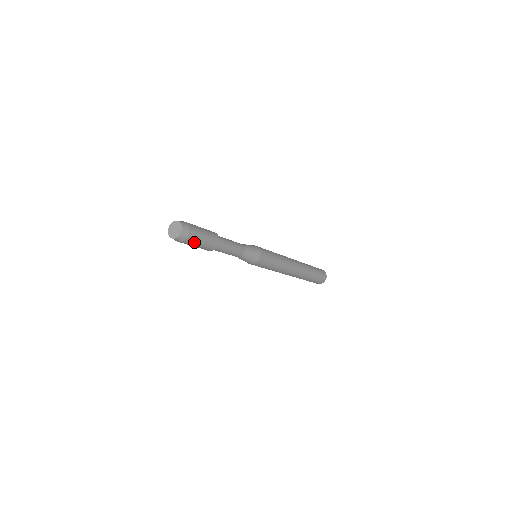
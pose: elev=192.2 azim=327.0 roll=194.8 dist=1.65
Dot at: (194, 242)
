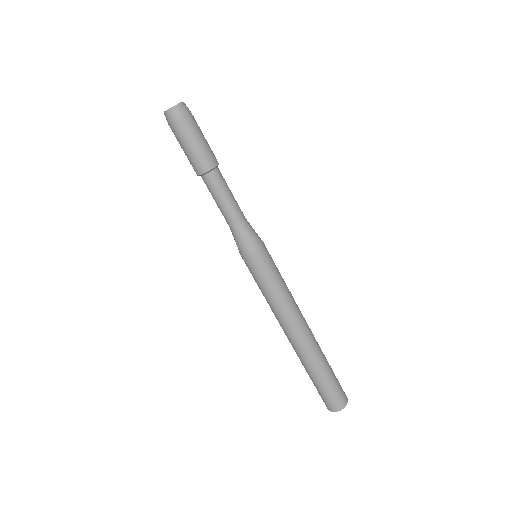
Dot at: (188, 133)
